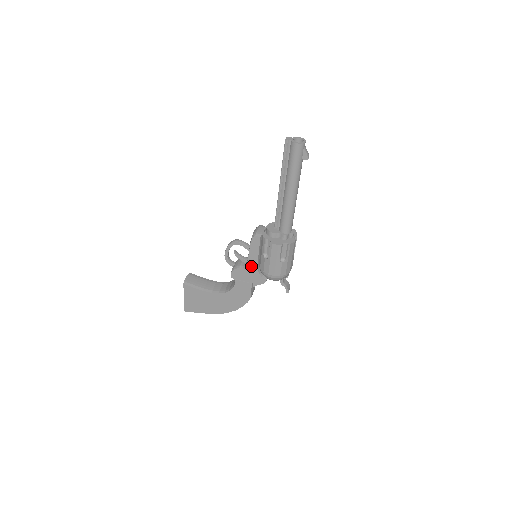
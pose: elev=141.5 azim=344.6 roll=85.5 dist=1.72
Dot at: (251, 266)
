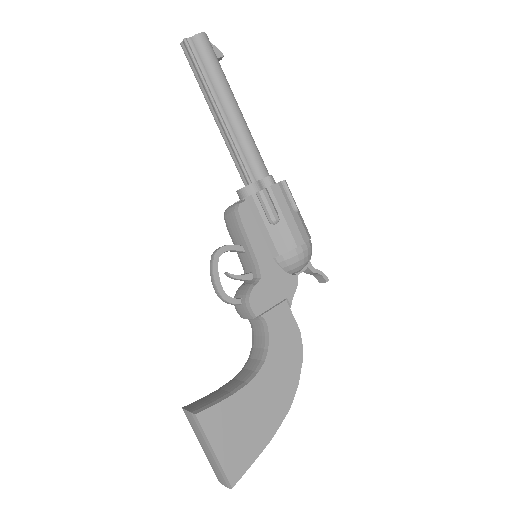
Dot at: (266, 266)
